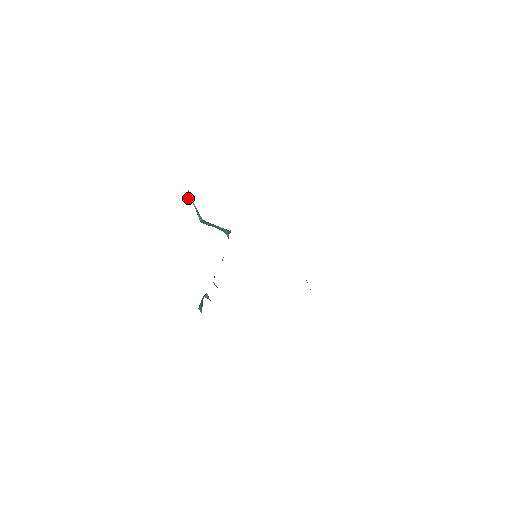
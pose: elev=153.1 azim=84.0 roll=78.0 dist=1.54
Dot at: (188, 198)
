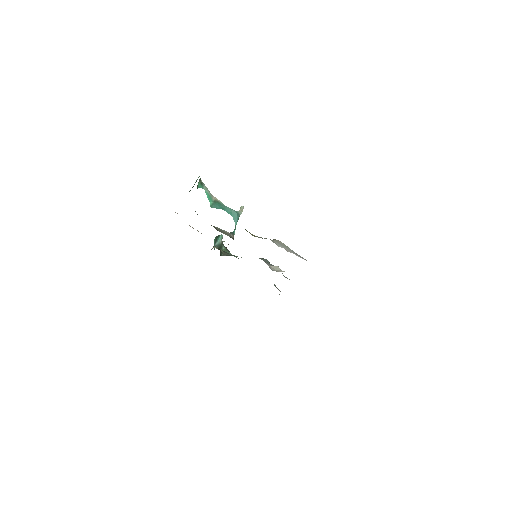
Dot at: (199, 186)
